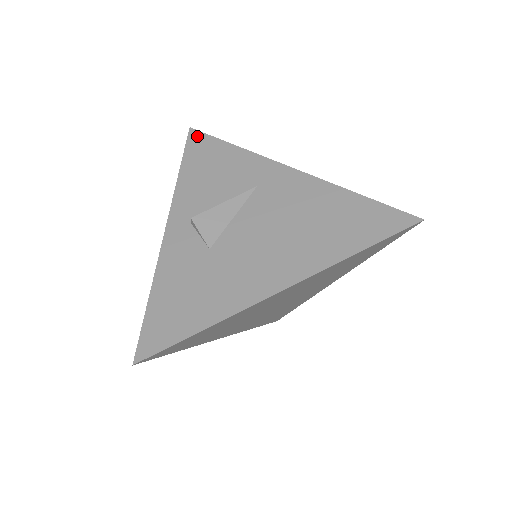
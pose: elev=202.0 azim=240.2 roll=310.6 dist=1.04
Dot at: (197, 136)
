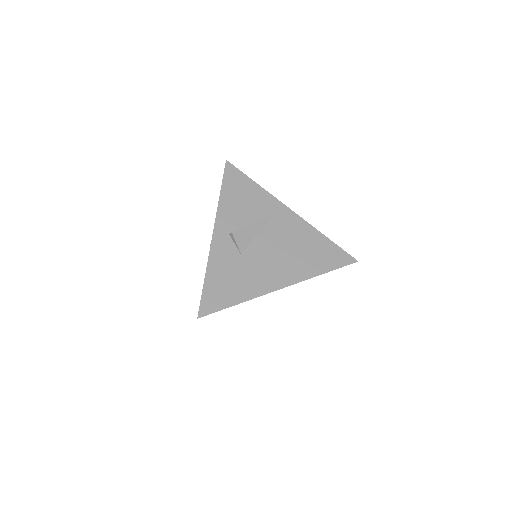
Dot at: (231, 169)
